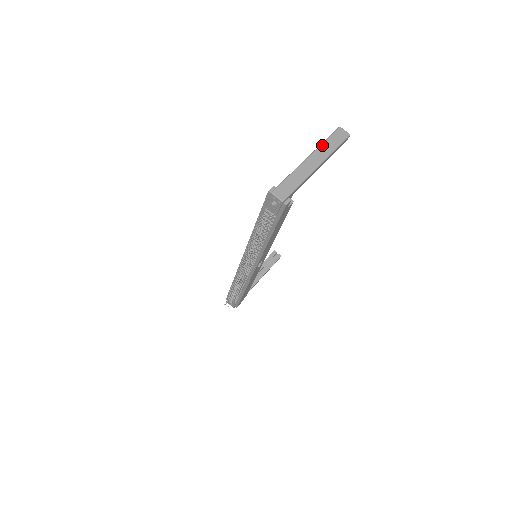
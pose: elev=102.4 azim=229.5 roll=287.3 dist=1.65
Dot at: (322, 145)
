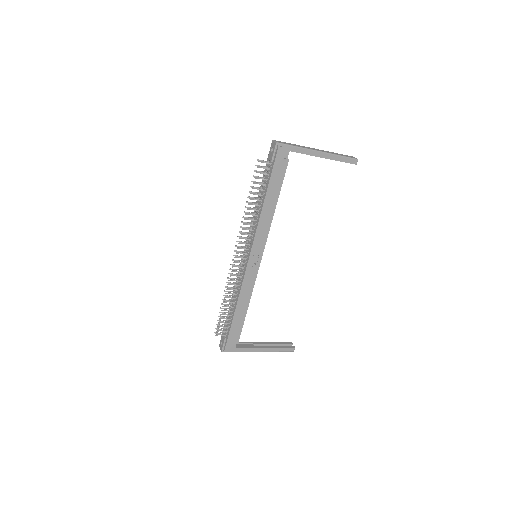
Dot at: (331, 152)
